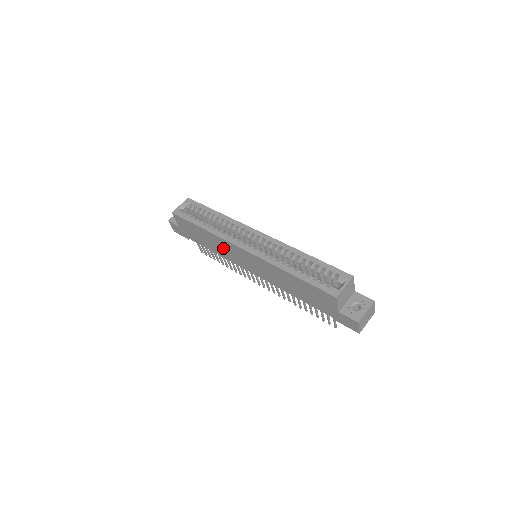
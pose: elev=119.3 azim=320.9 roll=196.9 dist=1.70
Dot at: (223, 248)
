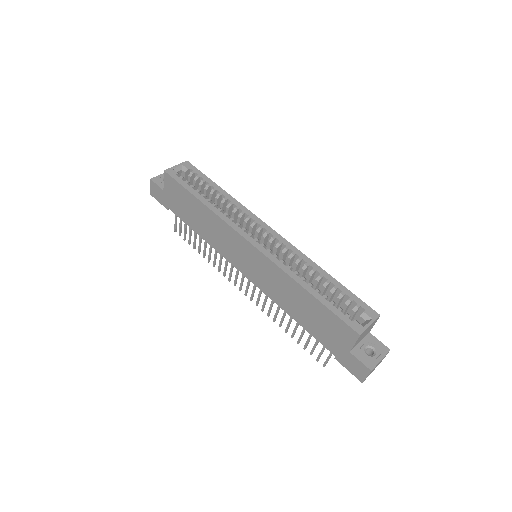
Dot at: (218, 234)
